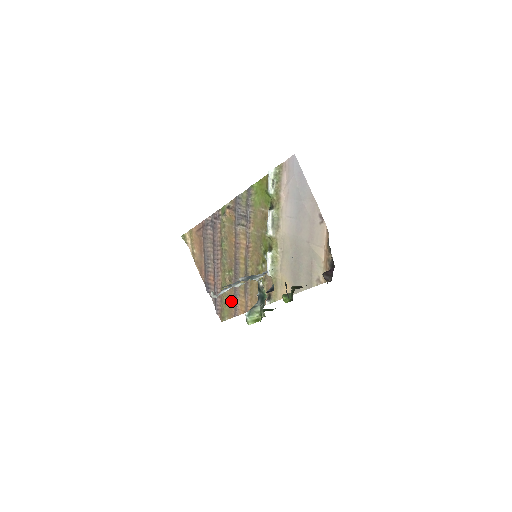
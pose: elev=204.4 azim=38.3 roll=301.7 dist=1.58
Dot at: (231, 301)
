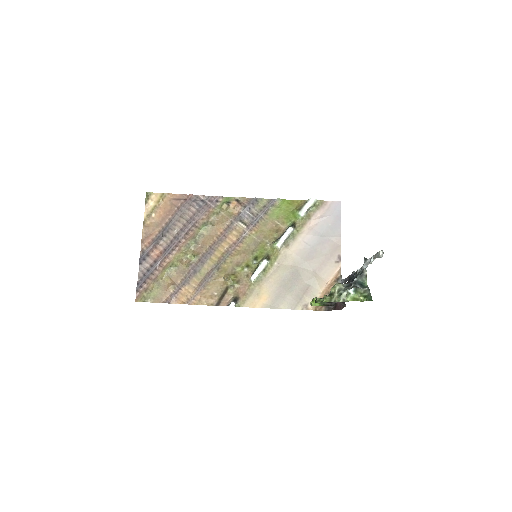
Dot at: (173, 285)
